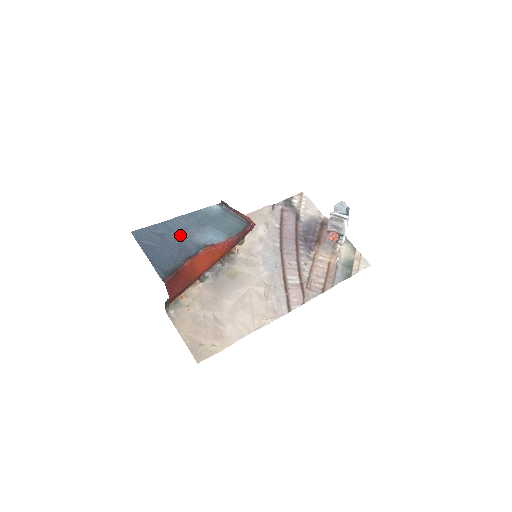
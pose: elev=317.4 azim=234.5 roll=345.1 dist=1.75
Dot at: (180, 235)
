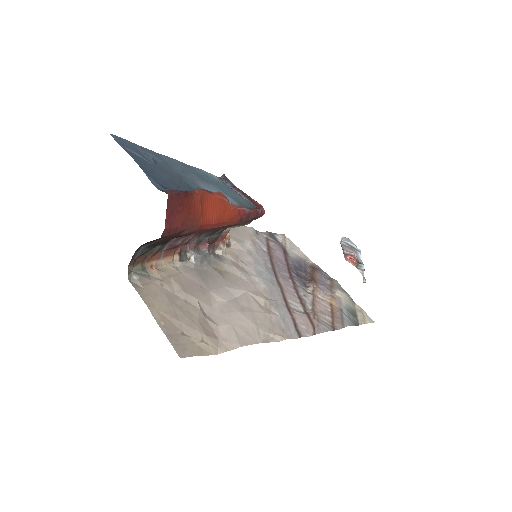
Dot at: (178, 172)
